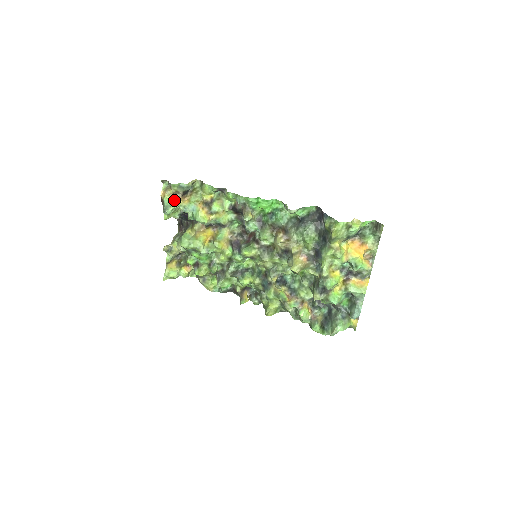
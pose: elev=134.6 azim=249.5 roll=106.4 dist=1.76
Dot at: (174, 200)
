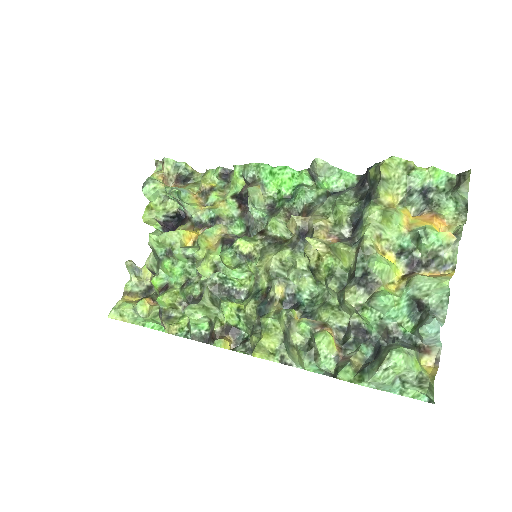
Dot at: (162, 183)
